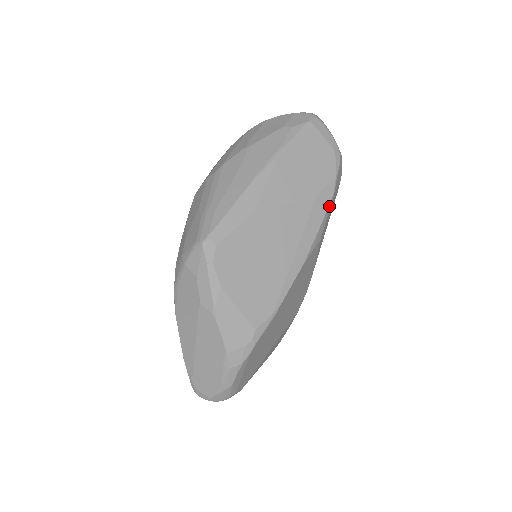
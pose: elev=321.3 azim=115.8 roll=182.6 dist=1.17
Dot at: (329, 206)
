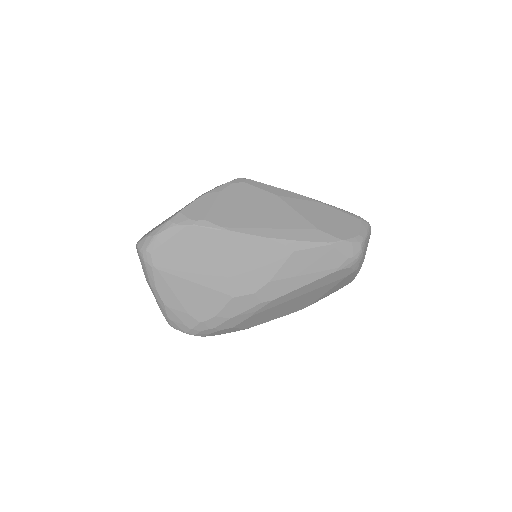
Dot at: (320, 244)
